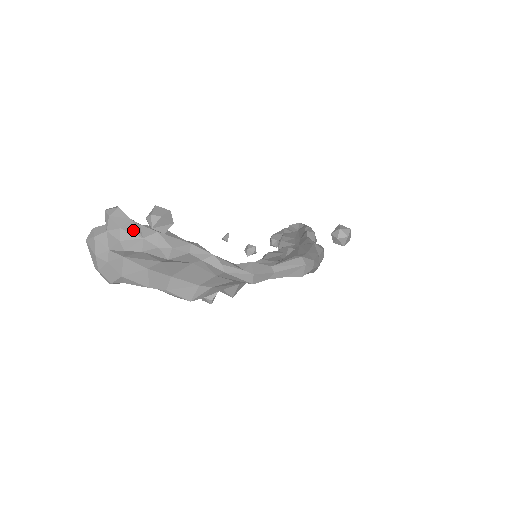
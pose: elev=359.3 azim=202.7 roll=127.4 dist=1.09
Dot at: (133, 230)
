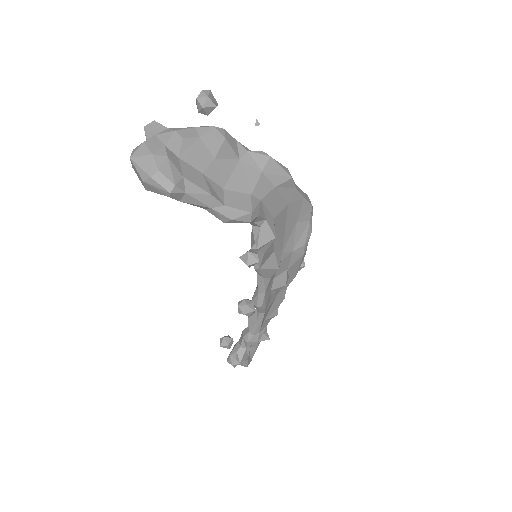
Dot at: occluded
